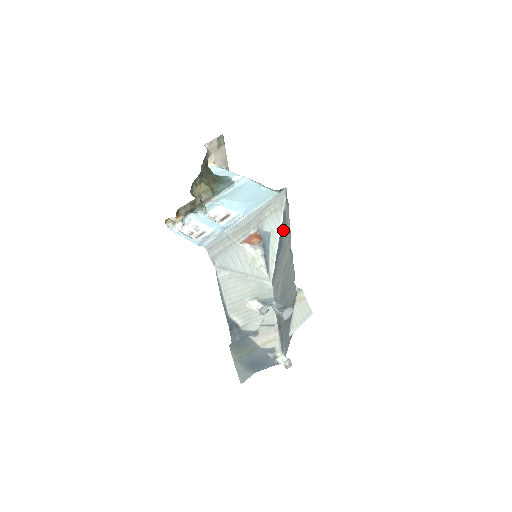
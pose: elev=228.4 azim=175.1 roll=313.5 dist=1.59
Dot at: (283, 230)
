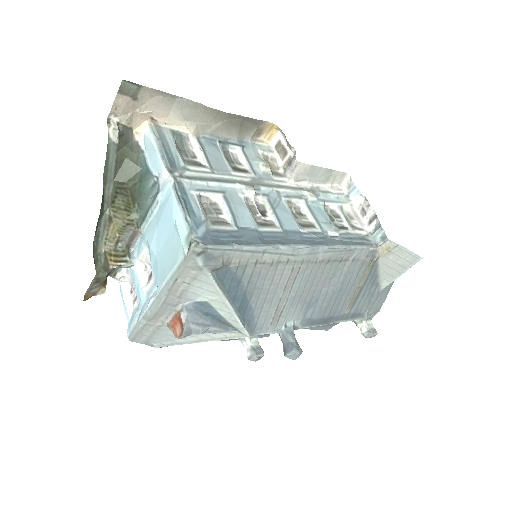
Dot at: (237, 277)
